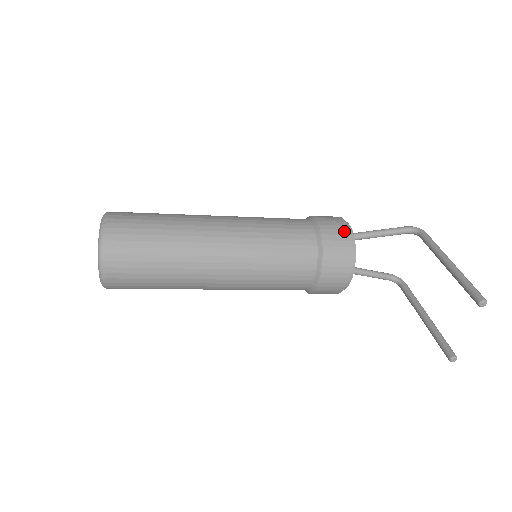
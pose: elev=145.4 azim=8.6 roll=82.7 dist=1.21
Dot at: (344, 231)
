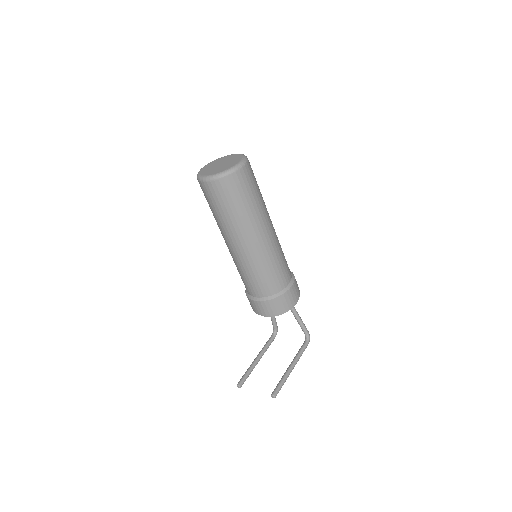
Dot at: (291, 304)
